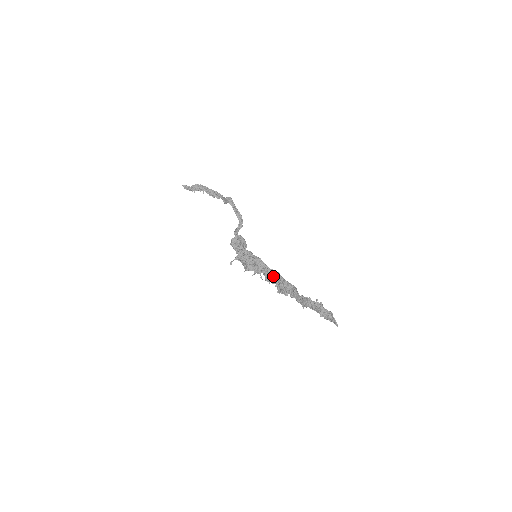
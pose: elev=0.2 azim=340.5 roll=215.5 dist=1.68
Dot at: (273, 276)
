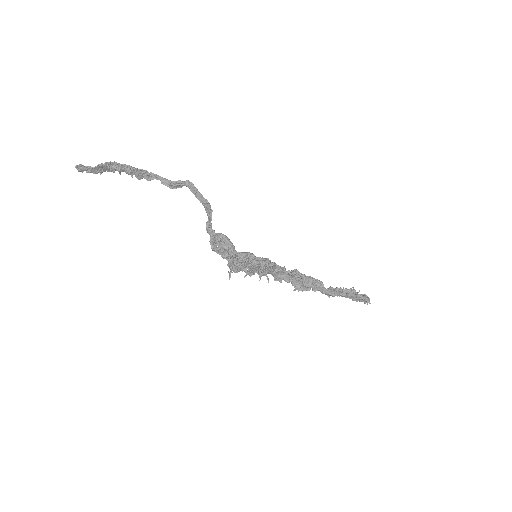
Dot at: (293, 276)
